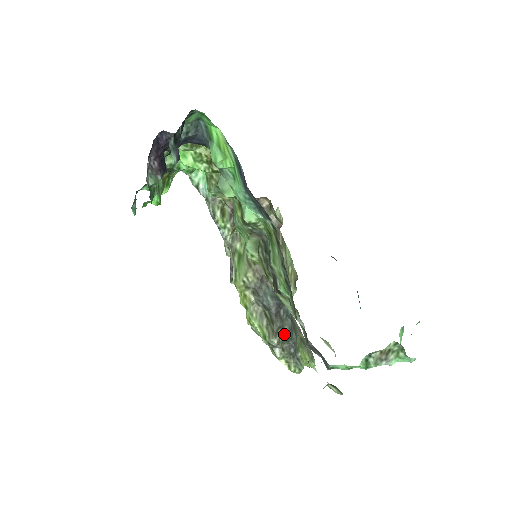
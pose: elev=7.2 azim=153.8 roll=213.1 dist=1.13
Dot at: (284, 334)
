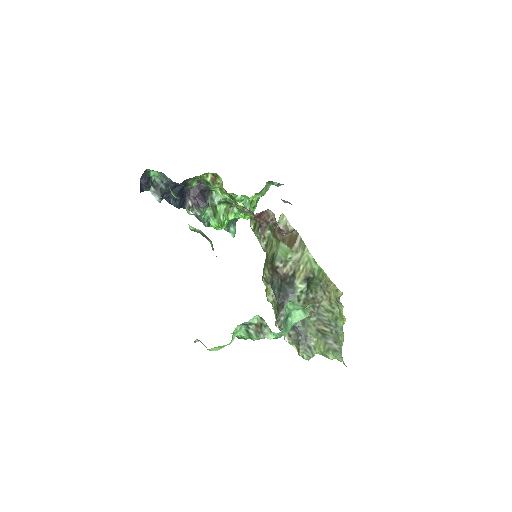
Dot at: occluded
